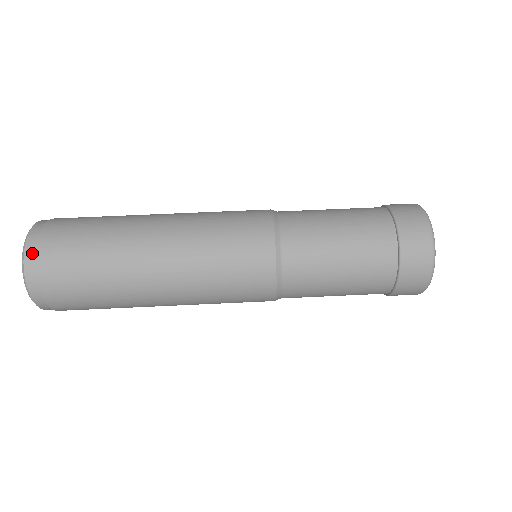
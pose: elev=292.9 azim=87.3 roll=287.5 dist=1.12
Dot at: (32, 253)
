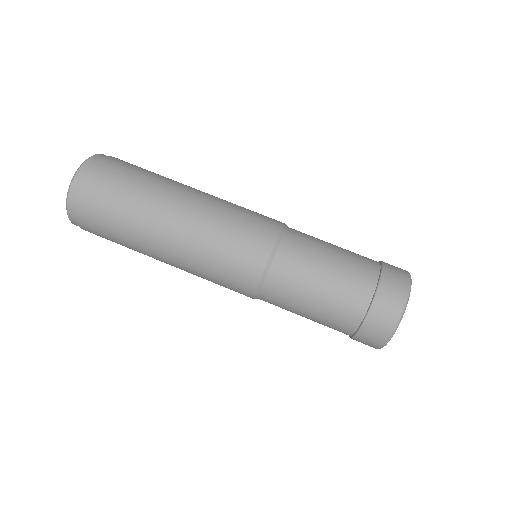
Dot at: (89, 166)
